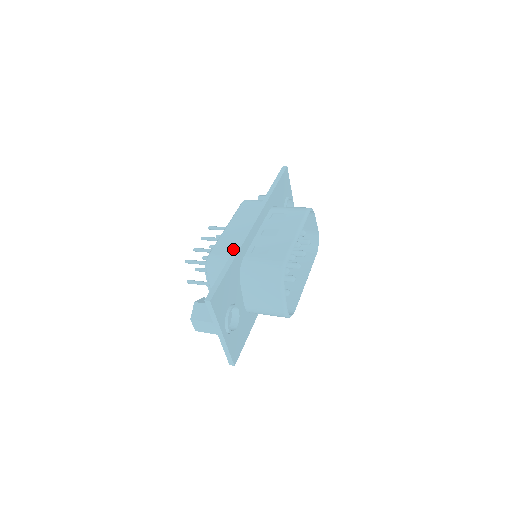
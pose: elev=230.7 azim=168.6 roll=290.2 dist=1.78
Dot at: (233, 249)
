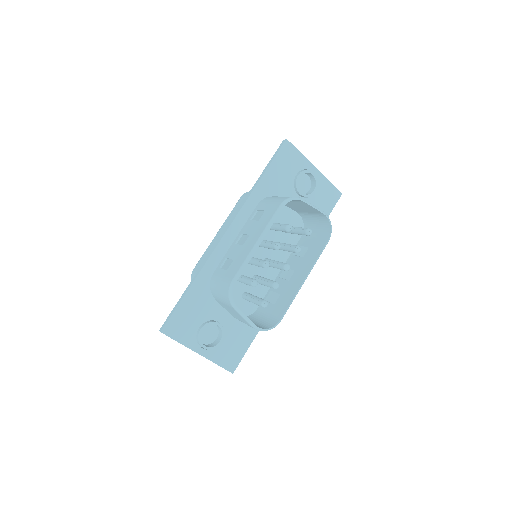
Dot at: occluded
